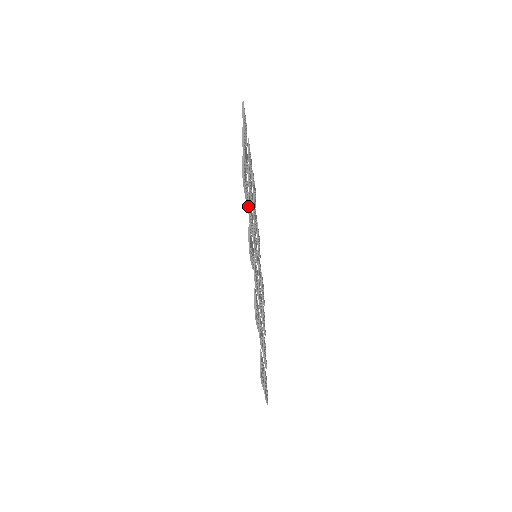
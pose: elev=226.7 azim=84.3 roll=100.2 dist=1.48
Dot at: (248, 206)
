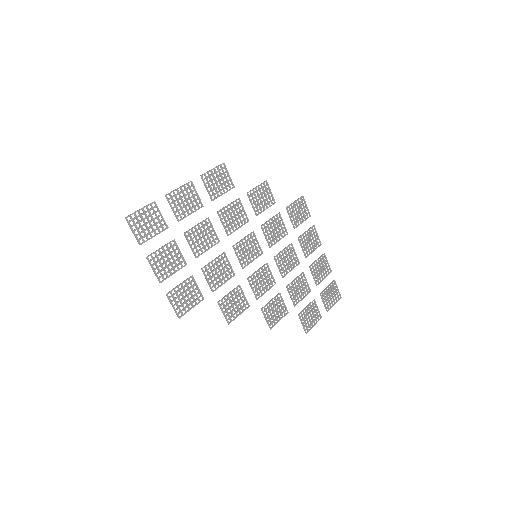
Dot at: (208, 284)
